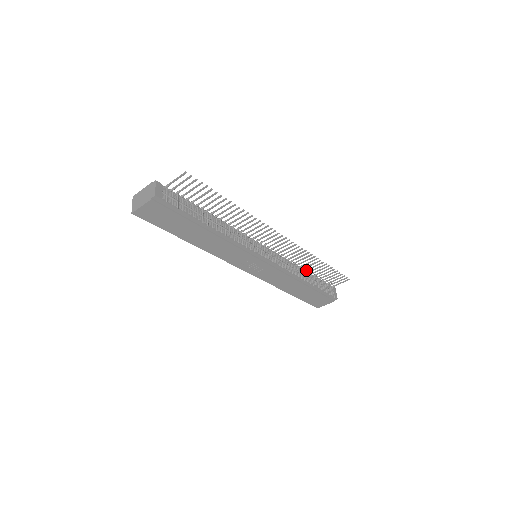
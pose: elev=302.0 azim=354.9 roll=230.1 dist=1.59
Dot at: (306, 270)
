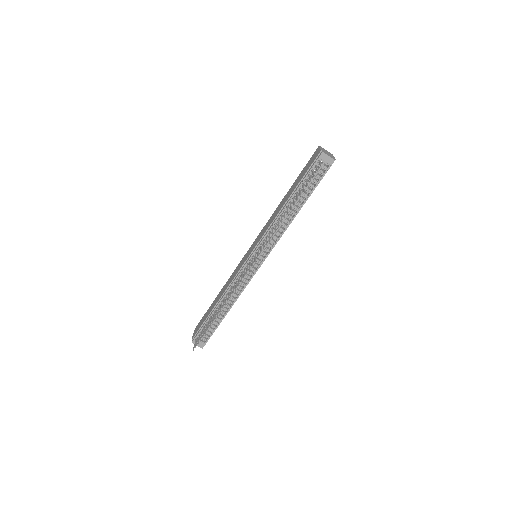
Dot at: occluded
